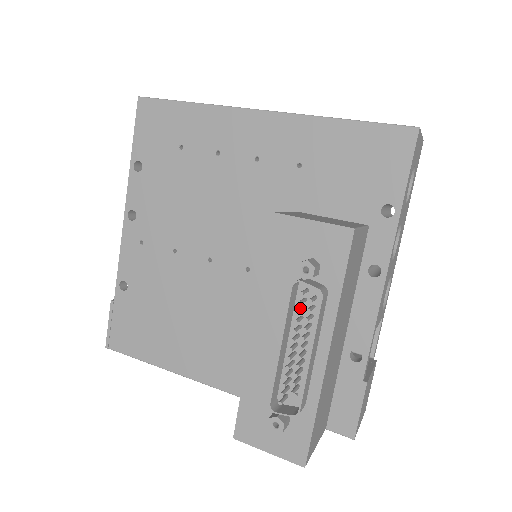
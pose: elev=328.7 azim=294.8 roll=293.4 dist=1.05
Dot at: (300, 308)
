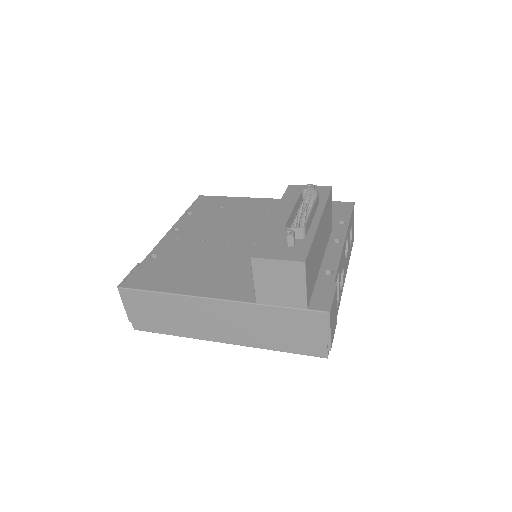
Dot at: (305, 202)
